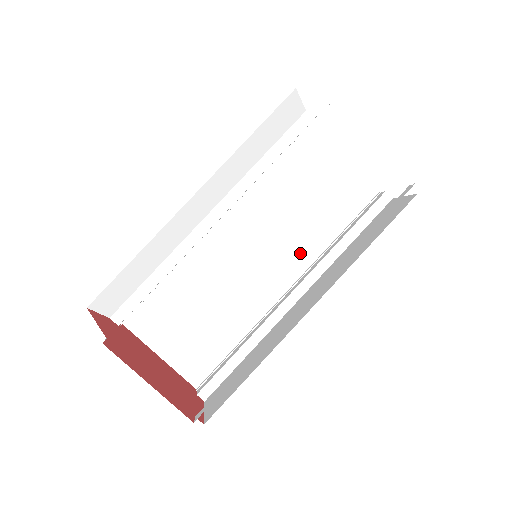
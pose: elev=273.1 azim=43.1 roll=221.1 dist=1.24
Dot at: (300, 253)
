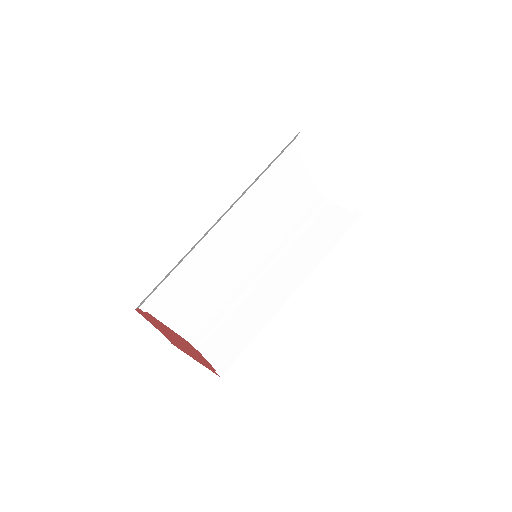
Dot at: (268, 240)
